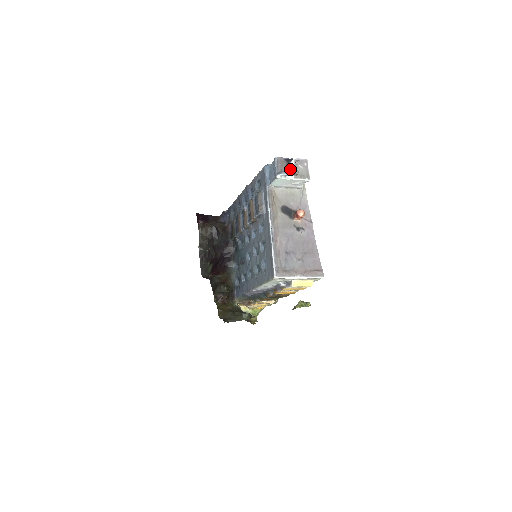
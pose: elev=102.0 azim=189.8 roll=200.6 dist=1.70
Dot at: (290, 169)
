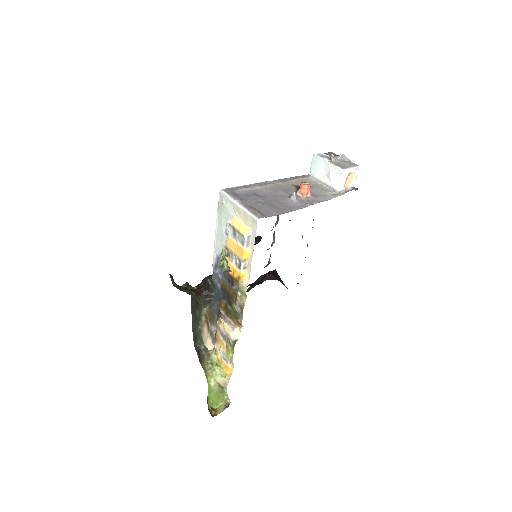
Dot at: occluded
